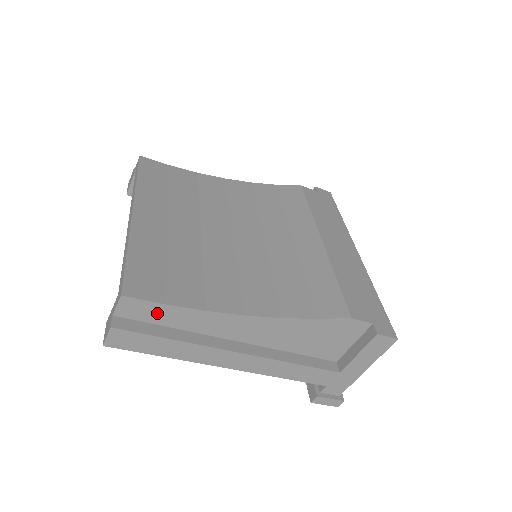
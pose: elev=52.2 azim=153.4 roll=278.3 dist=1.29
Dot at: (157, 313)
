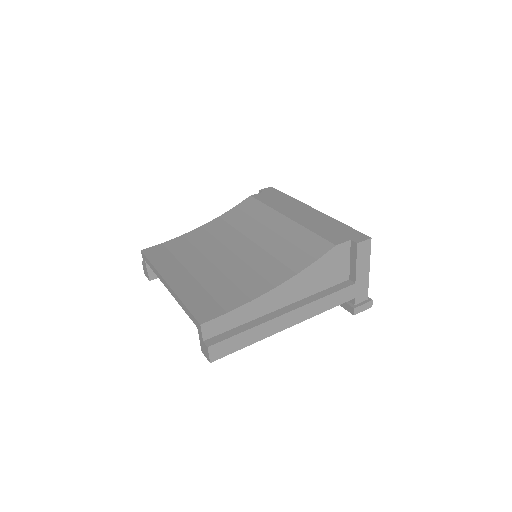
Dot at: (226, 322)
